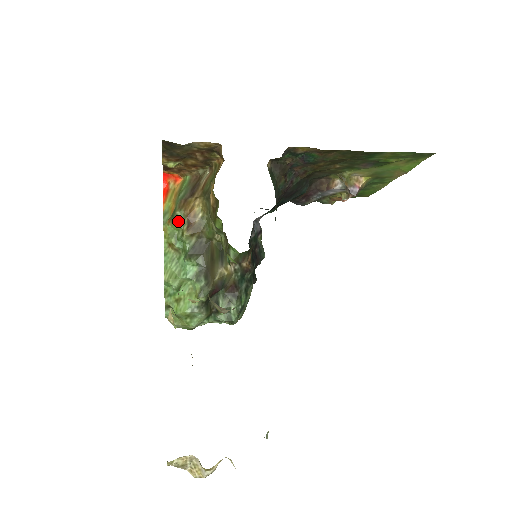
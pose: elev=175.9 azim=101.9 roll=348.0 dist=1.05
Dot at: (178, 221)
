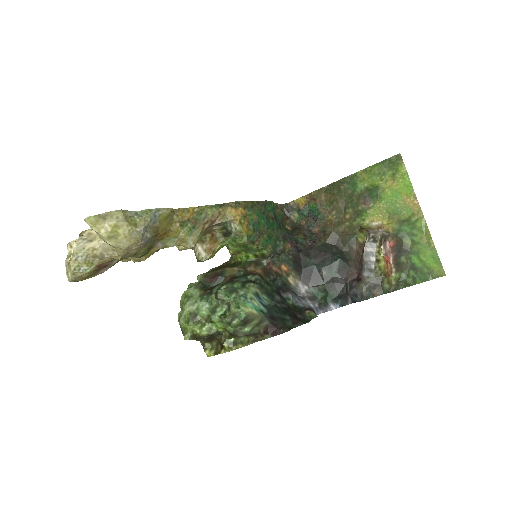
Dot at: occluded
